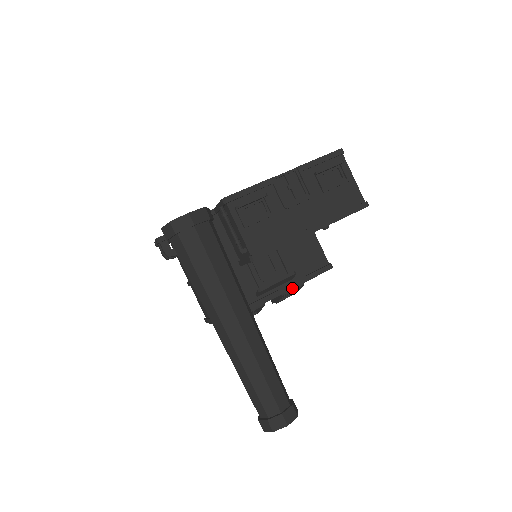
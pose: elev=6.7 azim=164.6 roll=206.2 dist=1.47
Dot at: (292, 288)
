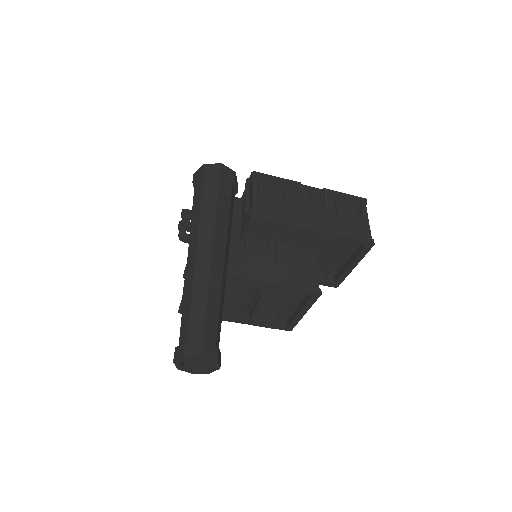
Dot at: (275, 284)
